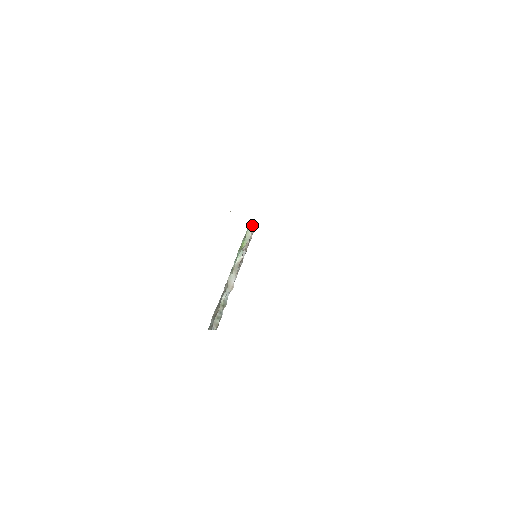
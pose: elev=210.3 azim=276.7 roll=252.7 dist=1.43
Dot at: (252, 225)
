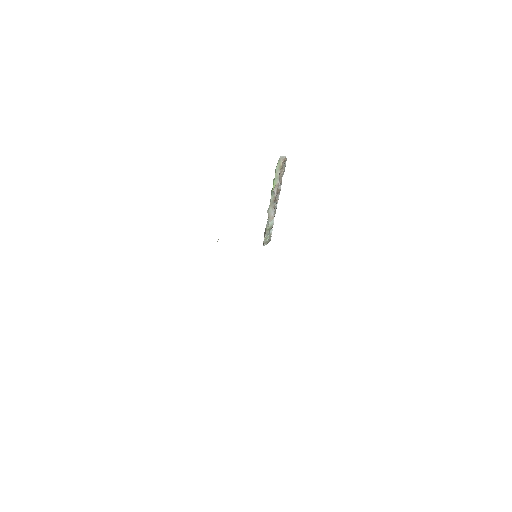
Dot at: (279, 165)
